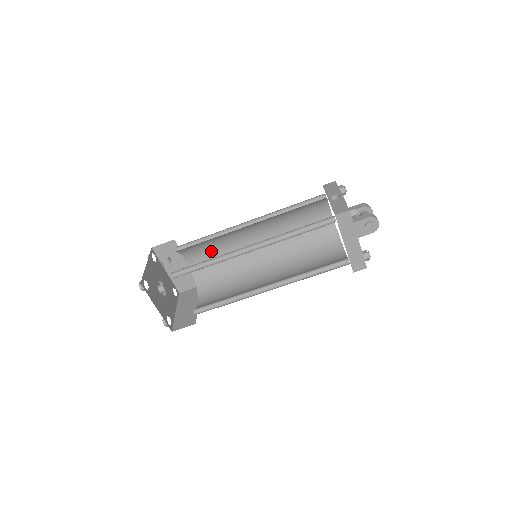
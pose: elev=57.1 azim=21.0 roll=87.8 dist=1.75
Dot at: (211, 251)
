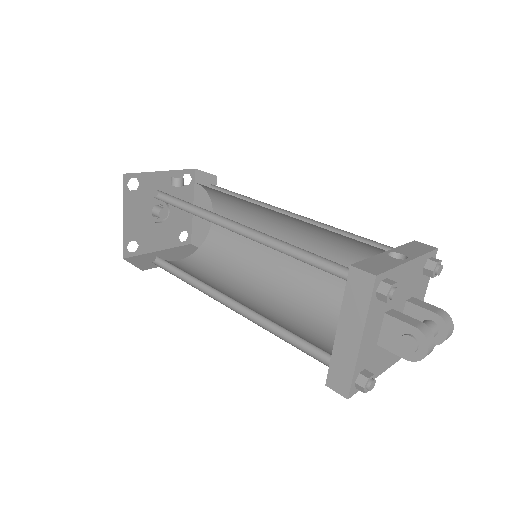
Dot at: (239, 220)
